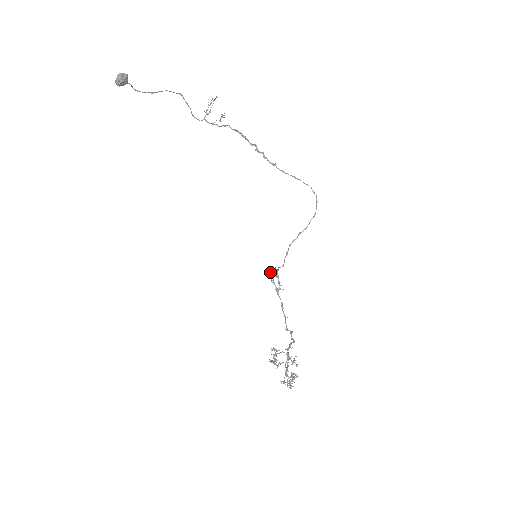
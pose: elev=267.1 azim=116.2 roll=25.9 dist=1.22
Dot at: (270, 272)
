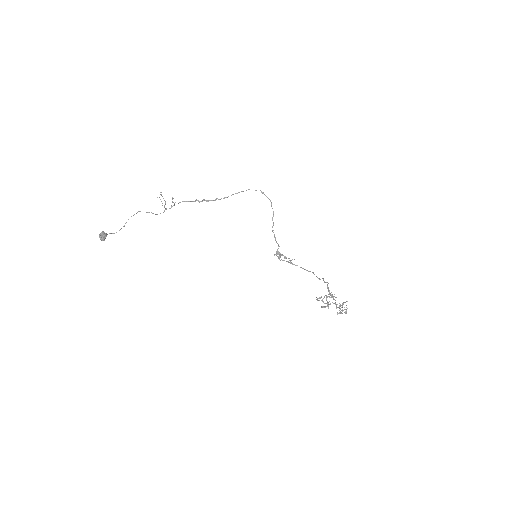
Dot at: occluded
